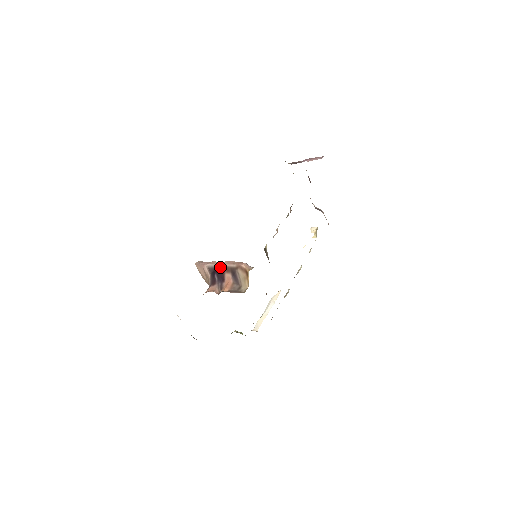
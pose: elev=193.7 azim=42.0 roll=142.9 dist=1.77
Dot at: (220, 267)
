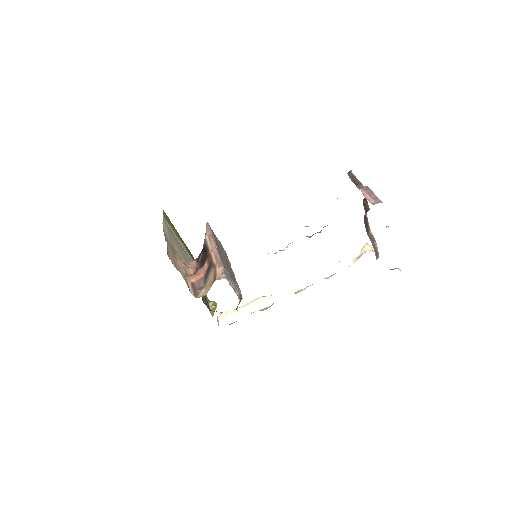
Dot at: (208, 250)
